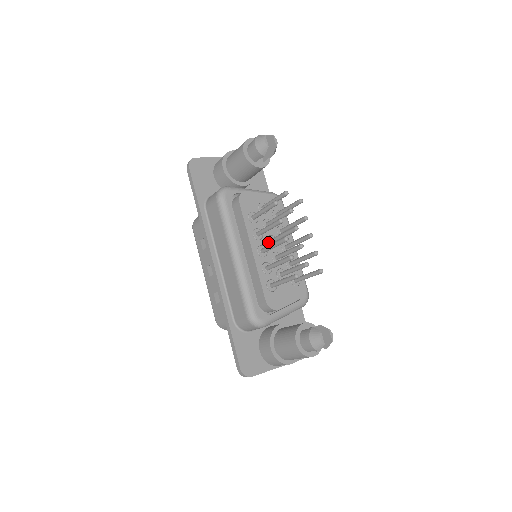
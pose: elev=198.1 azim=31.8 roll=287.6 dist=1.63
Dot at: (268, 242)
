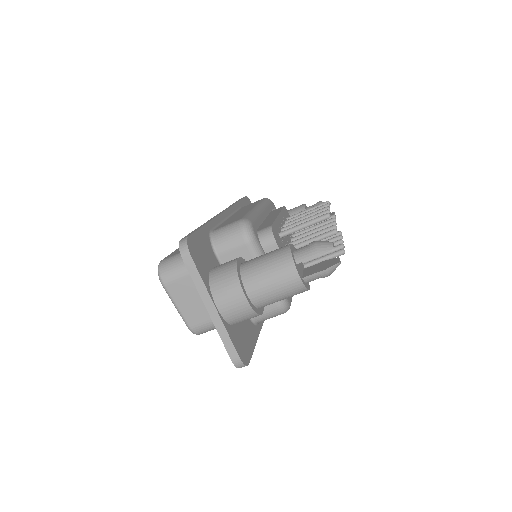
Dot at: (289, 235)
